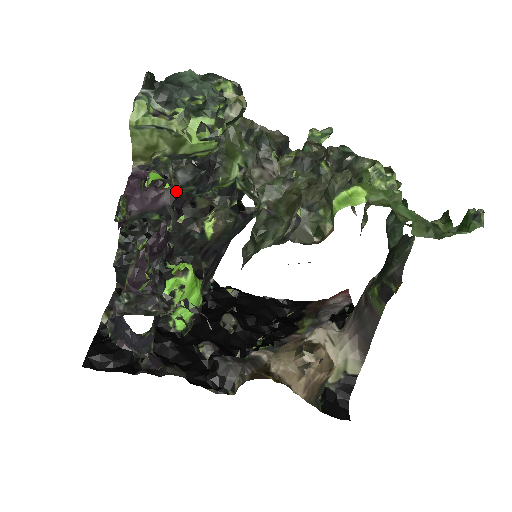
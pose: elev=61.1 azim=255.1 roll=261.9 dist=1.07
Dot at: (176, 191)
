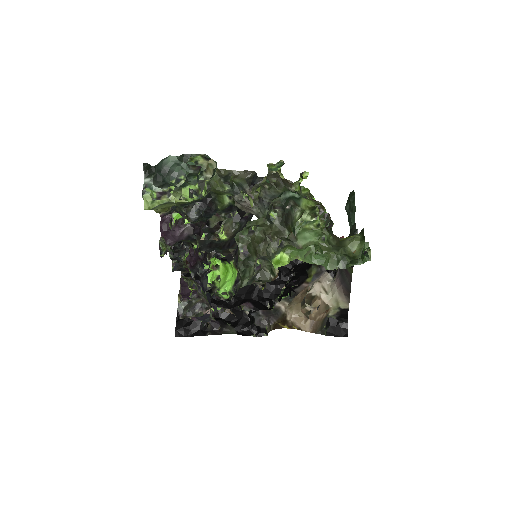
Dot at: (192, 224)
